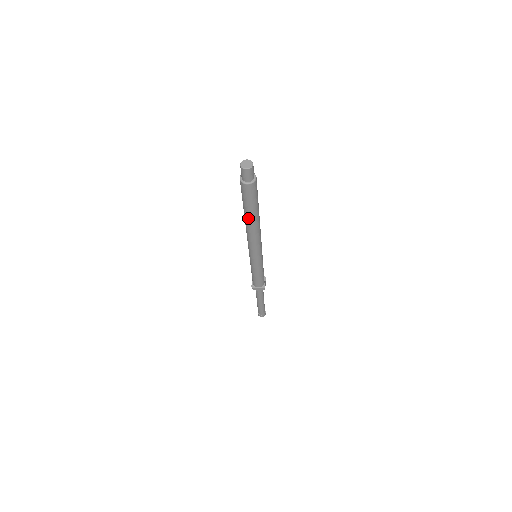
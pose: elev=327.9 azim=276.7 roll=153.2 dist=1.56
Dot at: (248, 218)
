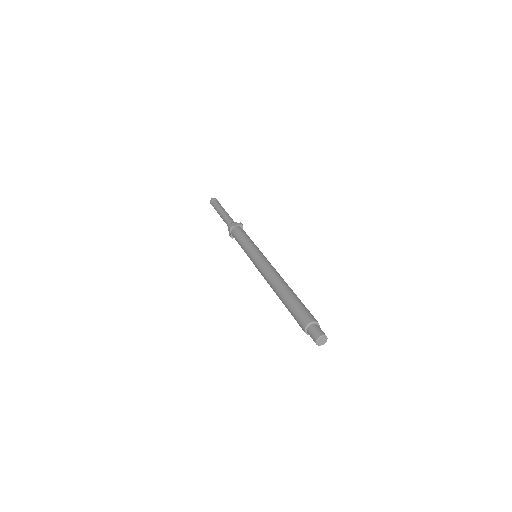
Dot at: occluded
